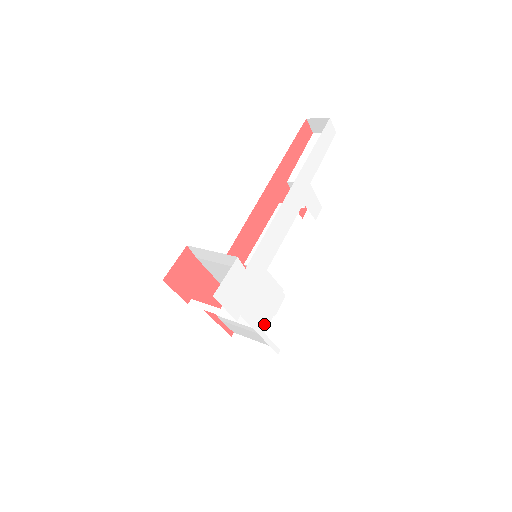
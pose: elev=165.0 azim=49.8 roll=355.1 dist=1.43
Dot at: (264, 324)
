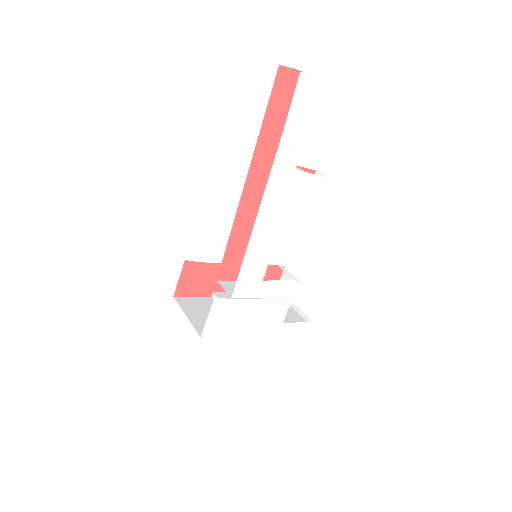
Dot at: (279, 318)
